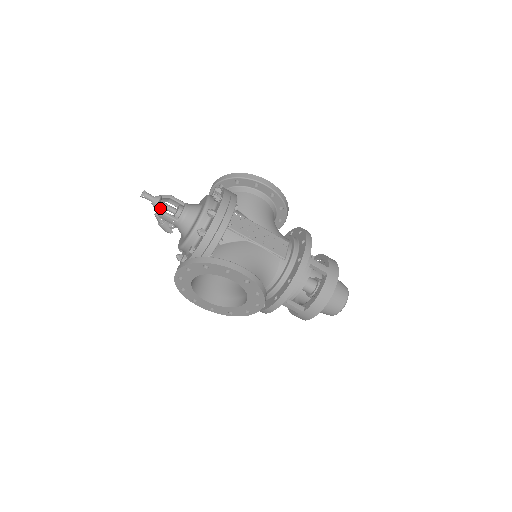
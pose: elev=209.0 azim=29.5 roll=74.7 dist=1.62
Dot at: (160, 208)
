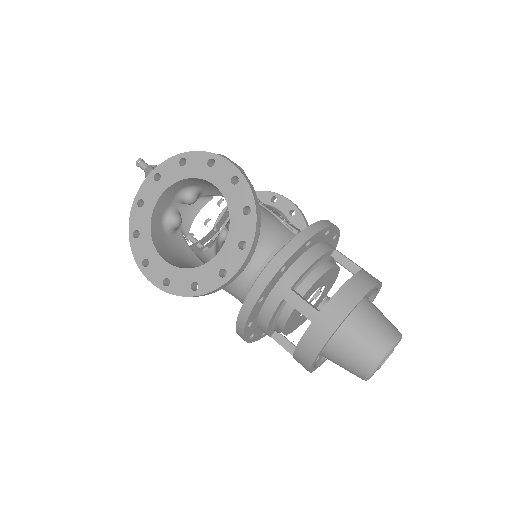
Dot at: (152, 168)
